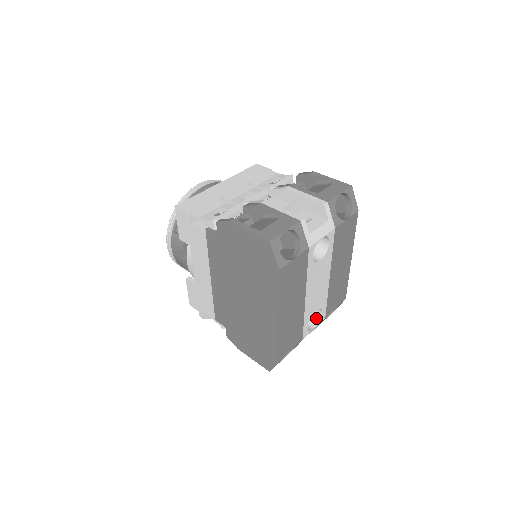
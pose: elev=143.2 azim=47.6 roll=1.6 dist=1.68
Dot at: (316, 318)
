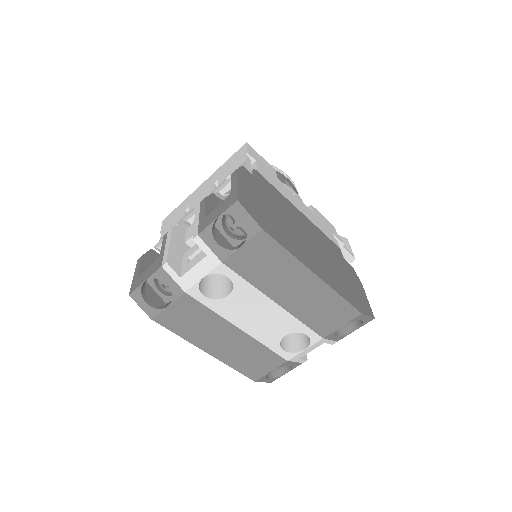
Dot at: occluded
